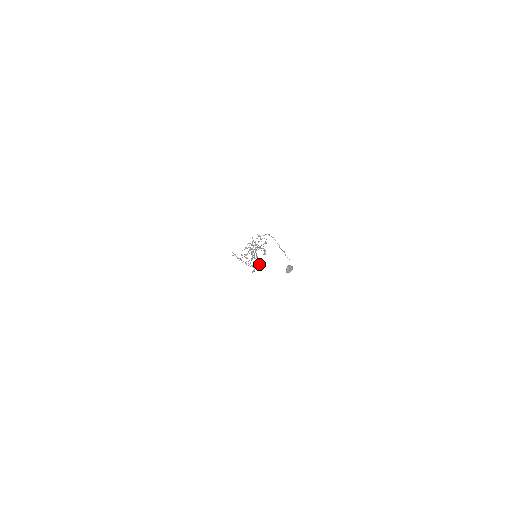
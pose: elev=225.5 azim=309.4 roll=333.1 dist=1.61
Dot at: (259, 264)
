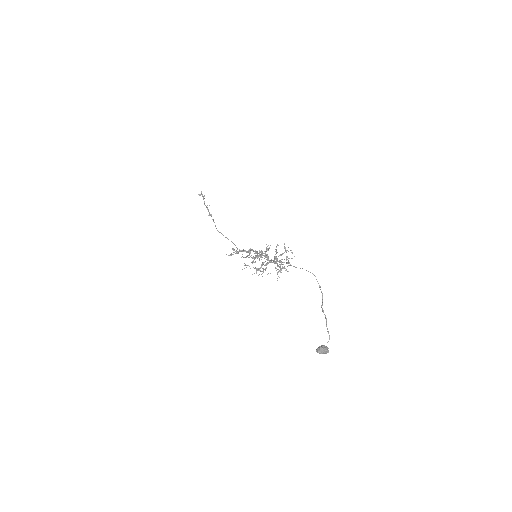
Dot at: occluded
